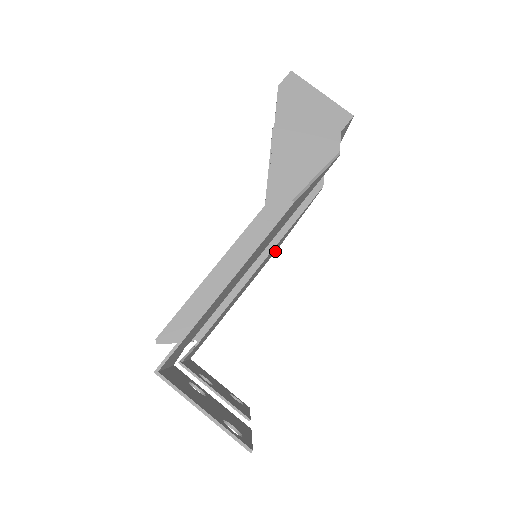
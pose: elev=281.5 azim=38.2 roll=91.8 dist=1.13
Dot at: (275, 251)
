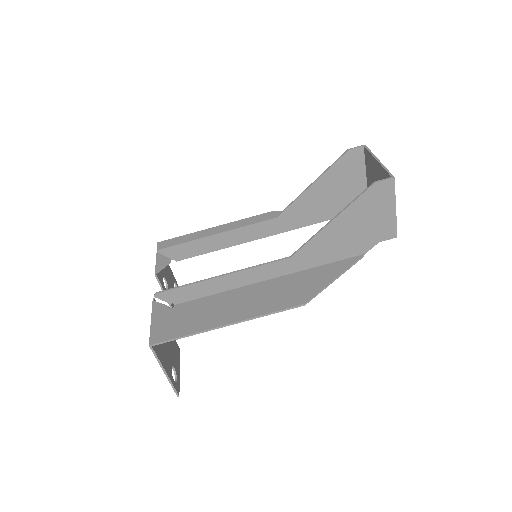
Dot at: (272, 214)
